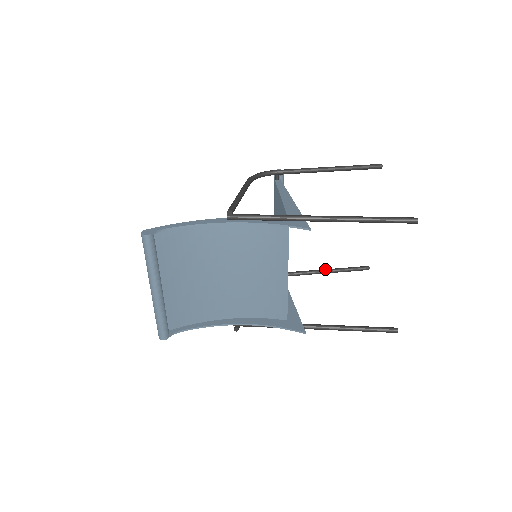
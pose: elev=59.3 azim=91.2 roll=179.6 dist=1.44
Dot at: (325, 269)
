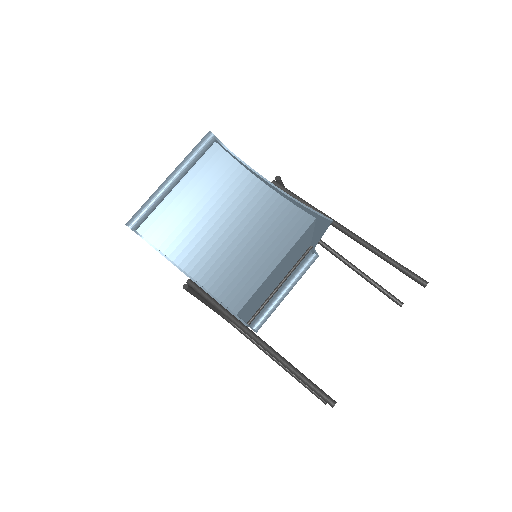
Dot at: occluded
